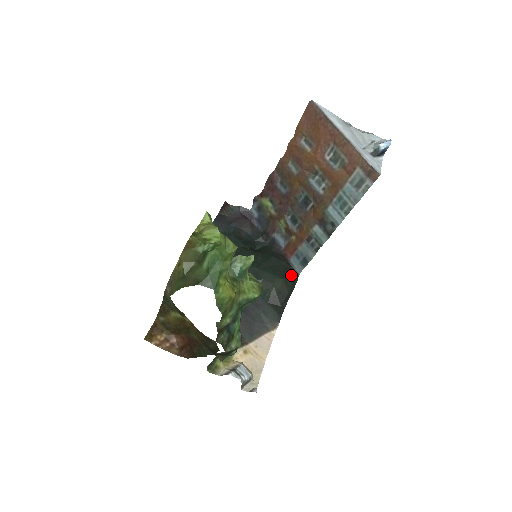
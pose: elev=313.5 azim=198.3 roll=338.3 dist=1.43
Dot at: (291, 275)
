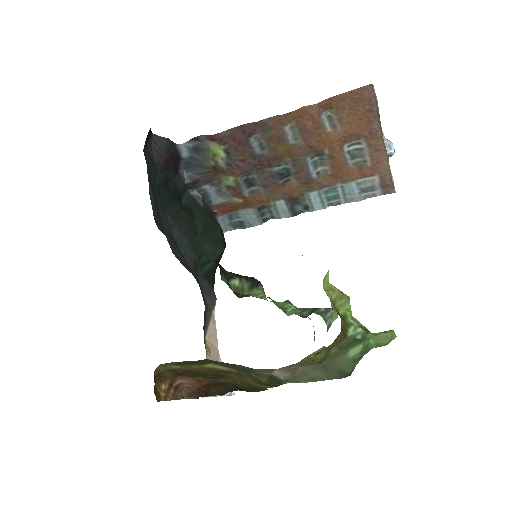
Dot at: occluded
